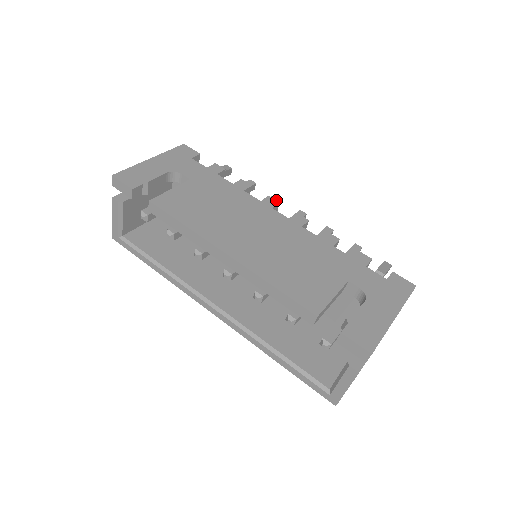
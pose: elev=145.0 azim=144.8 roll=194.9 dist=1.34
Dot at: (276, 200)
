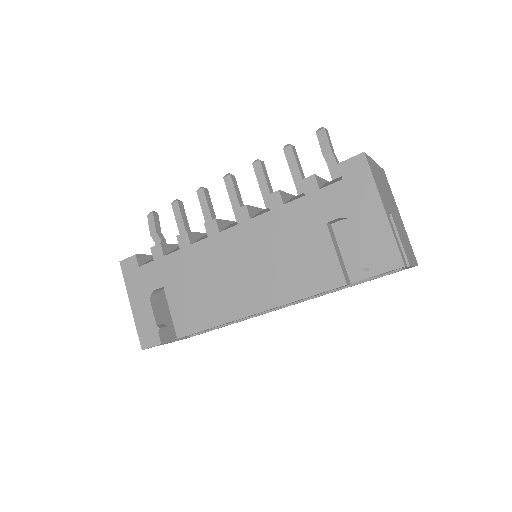
Dot at: (211, 220)
